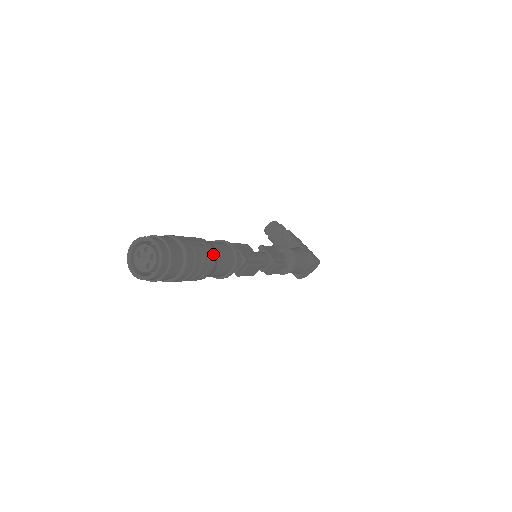
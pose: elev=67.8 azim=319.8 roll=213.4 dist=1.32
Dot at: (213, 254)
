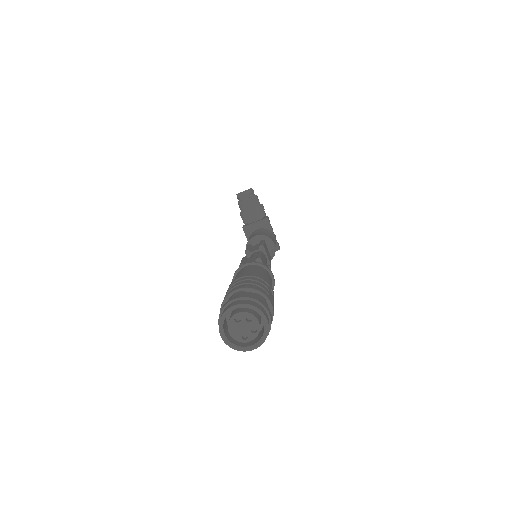
Dot at: occluded
